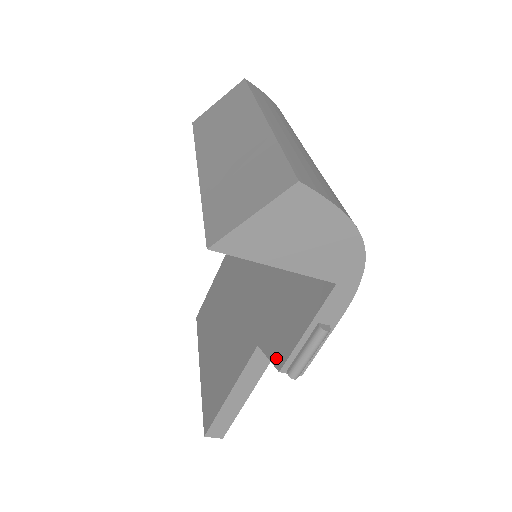
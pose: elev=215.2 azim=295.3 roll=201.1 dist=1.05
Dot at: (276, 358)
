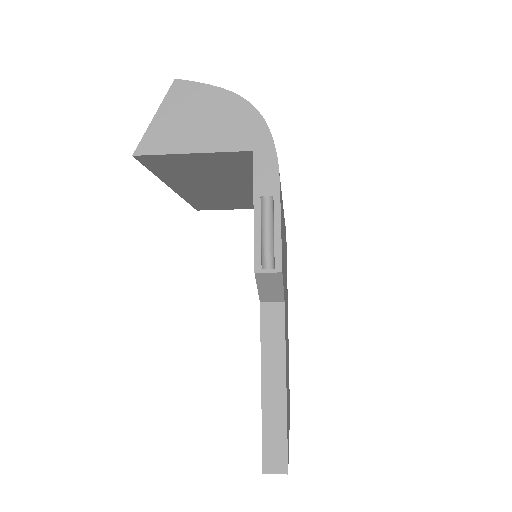
Dot at: occluded
